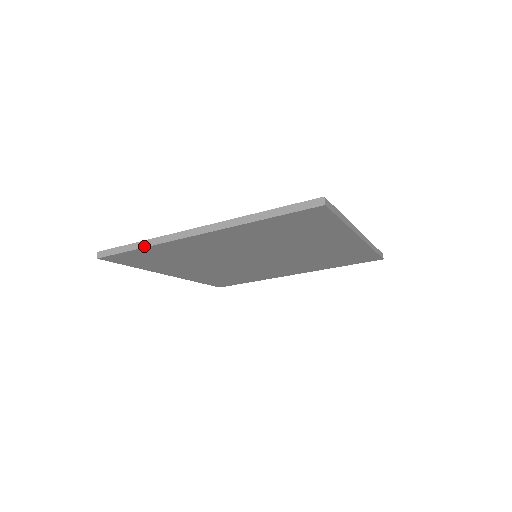
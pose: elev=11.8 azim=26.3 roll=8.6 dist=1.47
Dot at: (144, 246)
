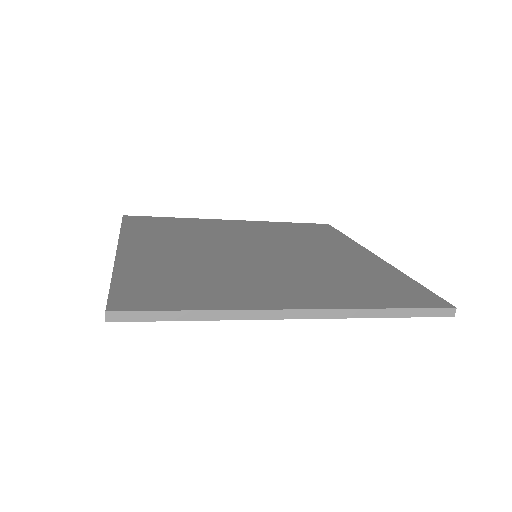
Dot at: occluded
